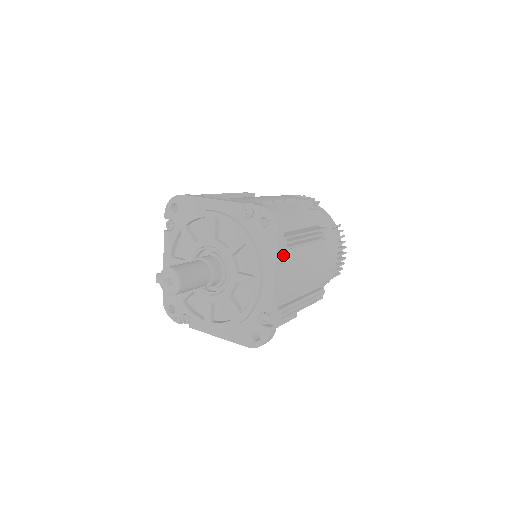
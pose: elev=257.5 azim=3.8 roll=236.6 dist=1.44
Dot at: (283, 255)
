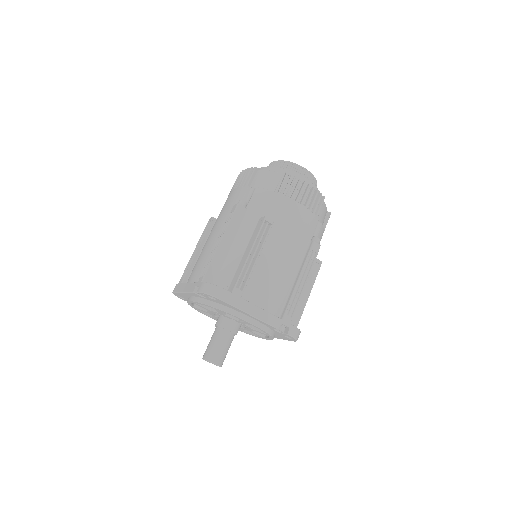
Dot at: (247, 292)
